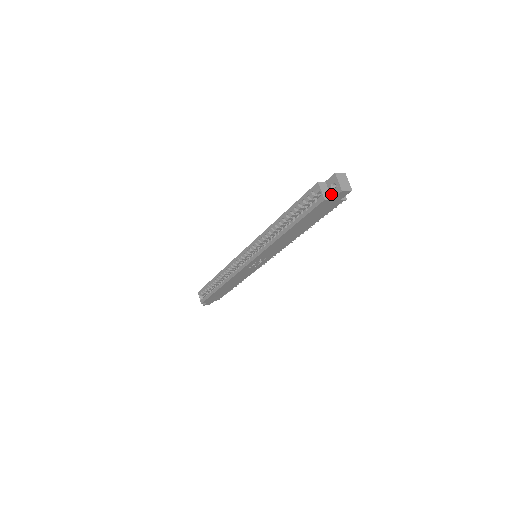
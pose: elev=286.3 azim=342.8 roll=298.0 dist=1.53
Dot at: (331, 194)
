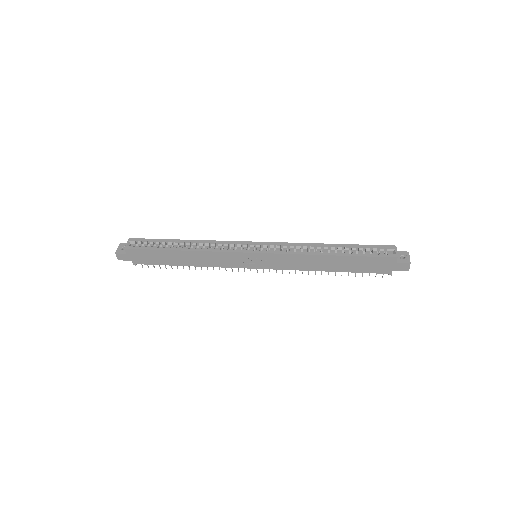
Dot at: (398, 260)
